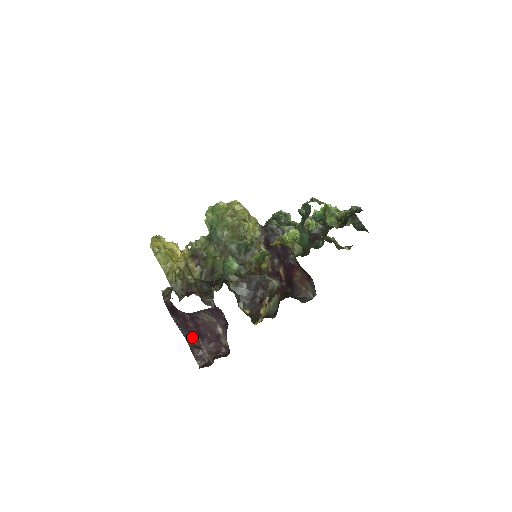
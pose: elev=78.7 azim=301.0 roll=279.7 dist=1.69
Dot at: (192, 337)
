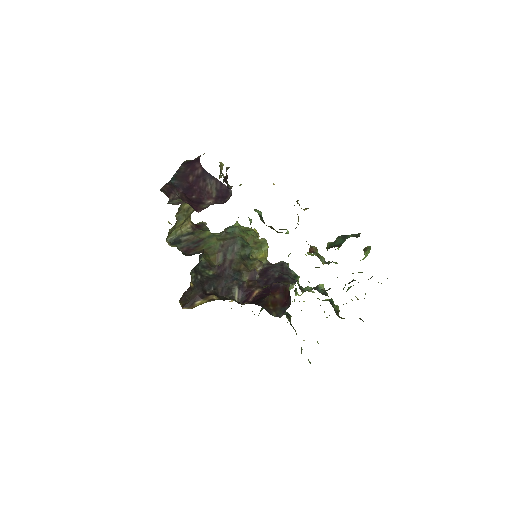
Dot at: (177, 185)
